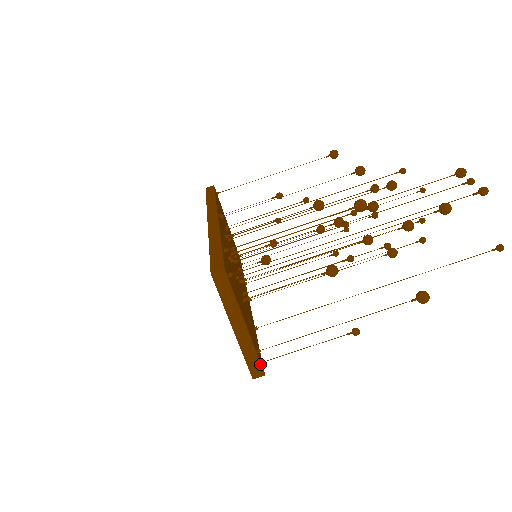
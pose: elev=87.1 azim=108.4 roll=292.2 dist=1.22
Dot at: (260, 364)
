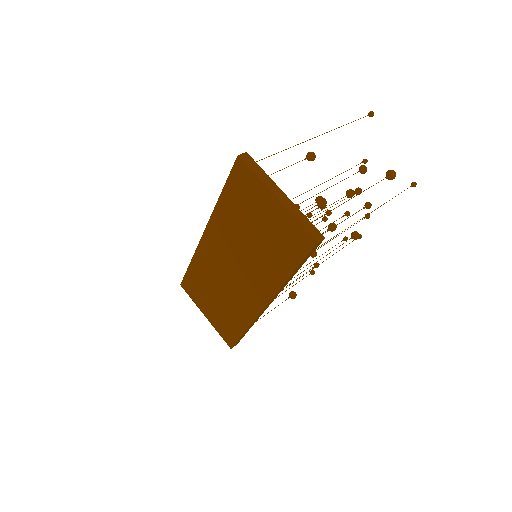
Dot at: (315, 227)
